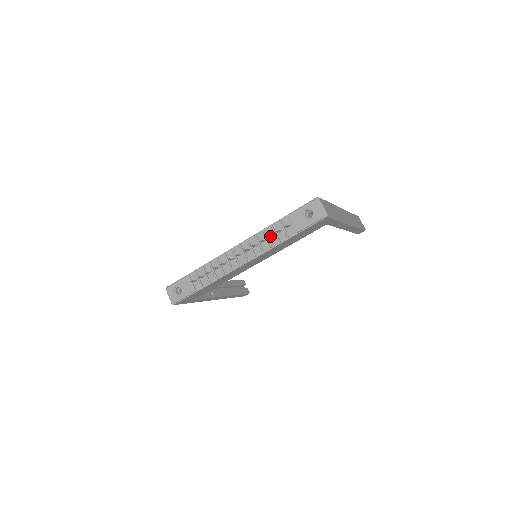
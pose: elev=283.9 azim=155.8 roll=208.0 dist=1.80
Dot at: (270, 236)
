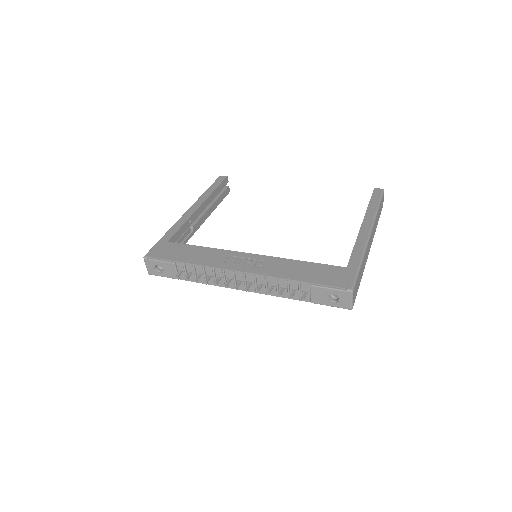
Dot at: (282, 291)
